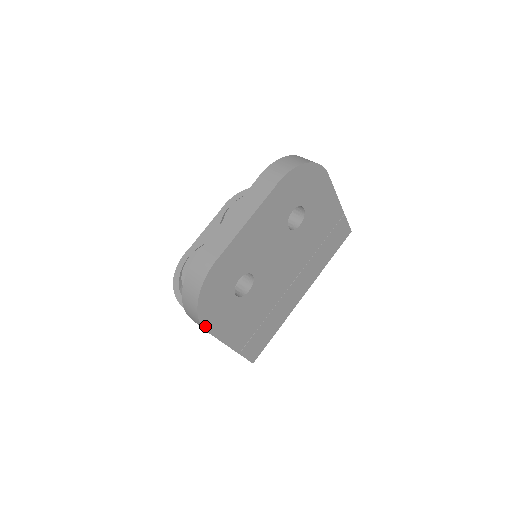
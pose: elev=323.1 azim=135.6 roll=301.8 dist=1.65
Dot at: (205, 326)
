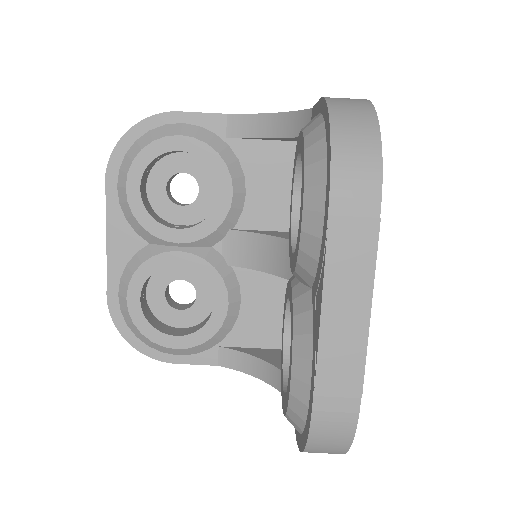
Dot at: occluded
